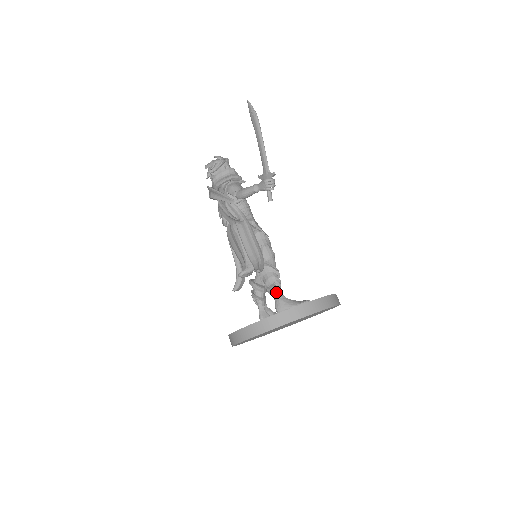
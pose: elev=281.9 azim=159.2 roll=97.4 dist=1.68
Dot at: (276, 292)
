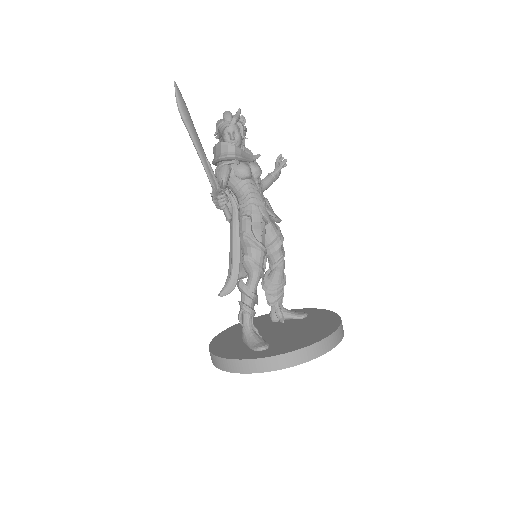
Dot at: occluded
